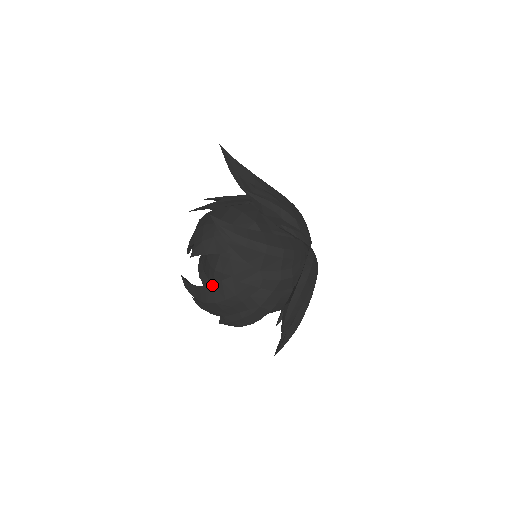
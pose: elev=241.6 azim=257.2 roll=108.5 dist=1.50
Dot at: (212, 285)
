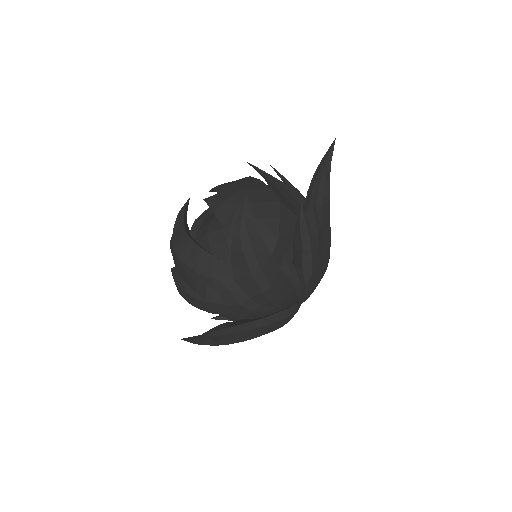
Dot at: (192, 241)
